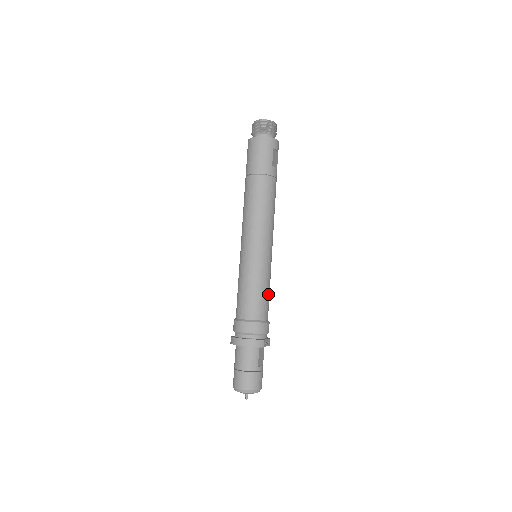
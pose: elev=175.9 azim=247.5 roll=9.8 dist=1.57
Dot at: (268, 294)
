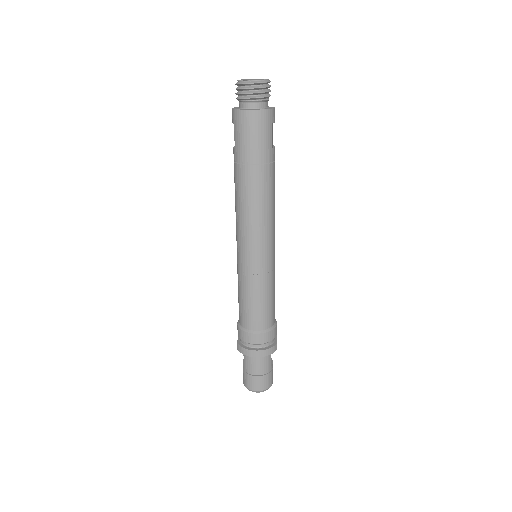
Dot at: (274, 296)
